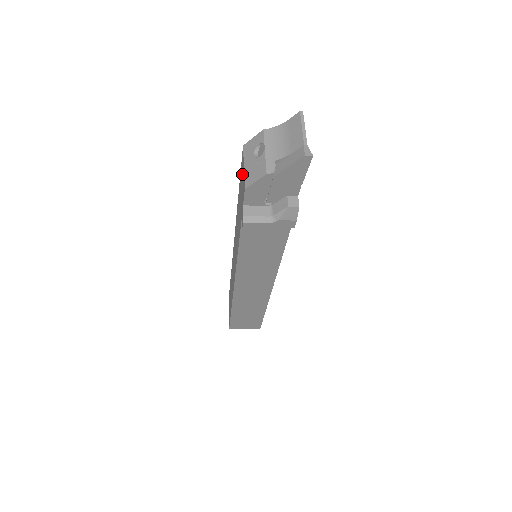
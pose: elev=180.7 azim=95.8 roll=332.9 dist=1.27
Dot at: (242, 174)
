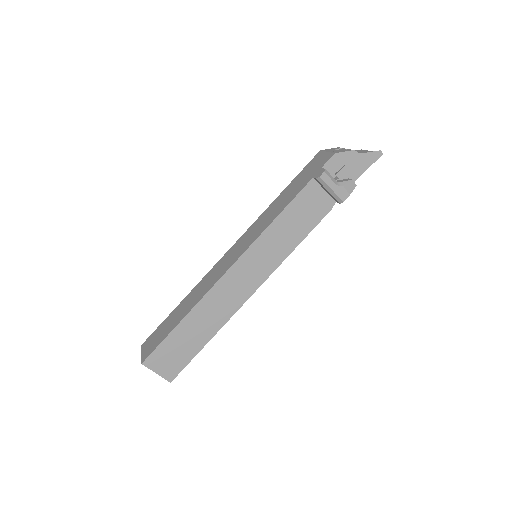
Dot at: (317, 161)
